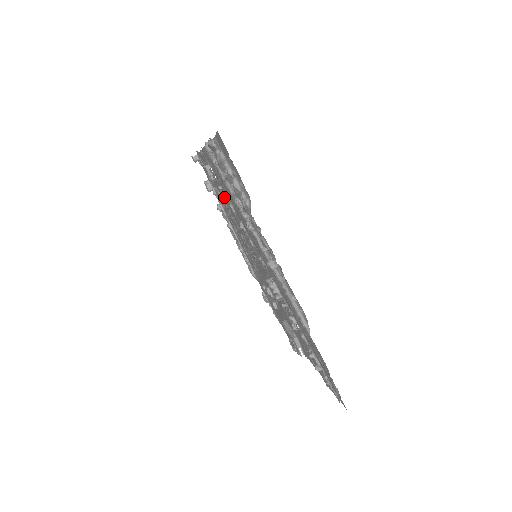
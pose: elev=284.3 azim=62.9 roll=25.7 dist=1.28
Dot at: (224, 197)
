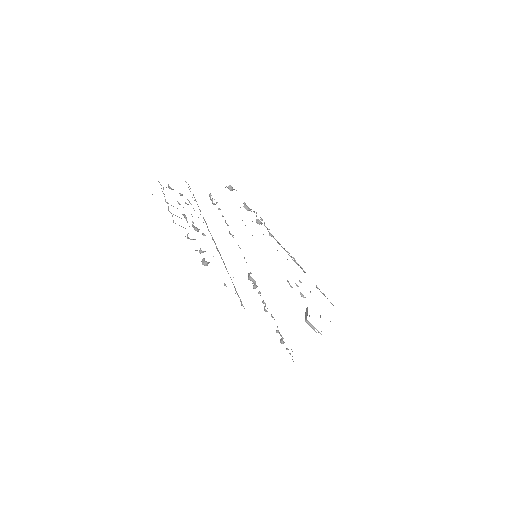
Dot at: occluded
